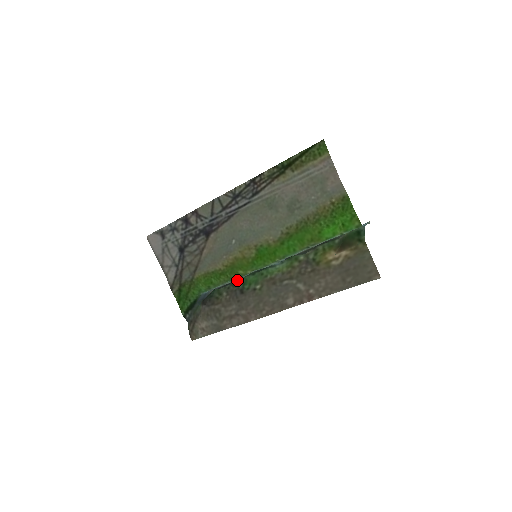
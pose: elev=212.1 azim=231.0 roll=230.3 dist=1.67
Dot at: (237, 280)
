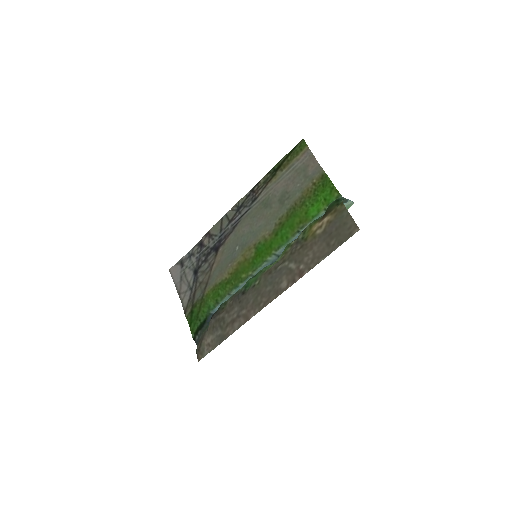
Dot at: occluded
